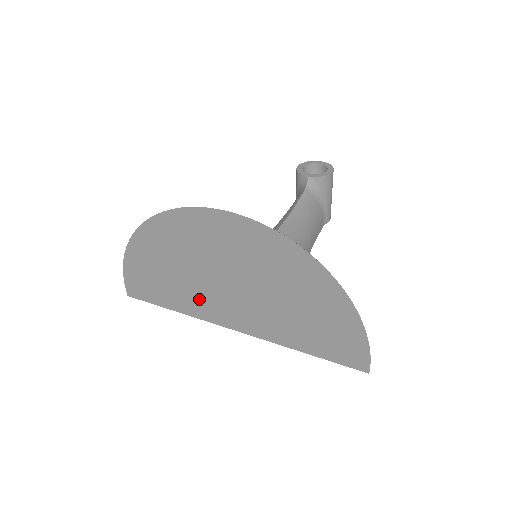
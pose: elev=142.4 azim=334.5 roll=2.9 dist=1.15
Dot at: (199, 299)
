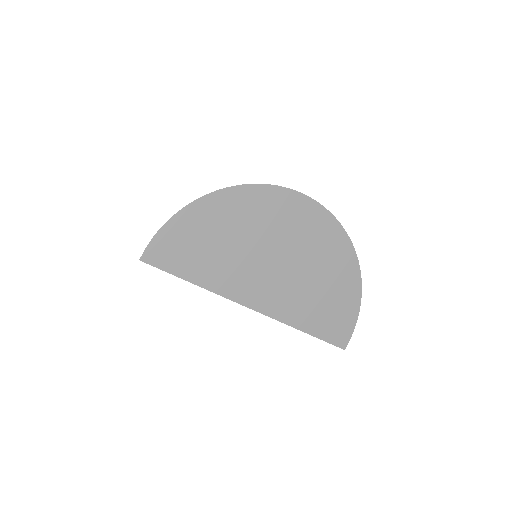
Dot at: (235, 273)
